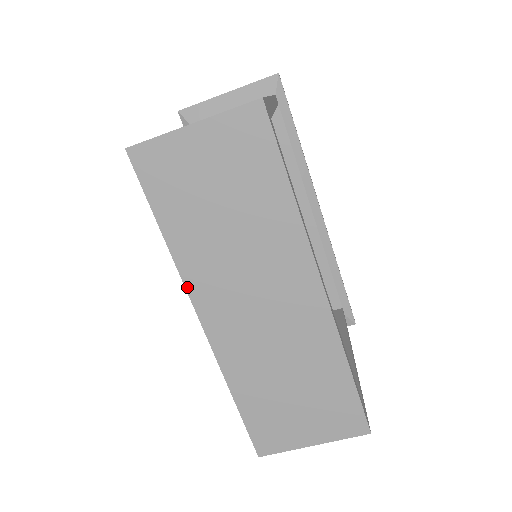
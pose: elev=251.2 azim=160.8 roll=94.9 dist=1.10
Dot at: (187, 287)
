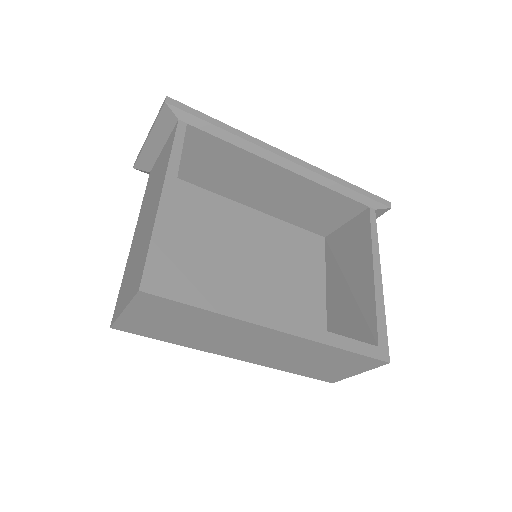
Dot at: (209, 352)
